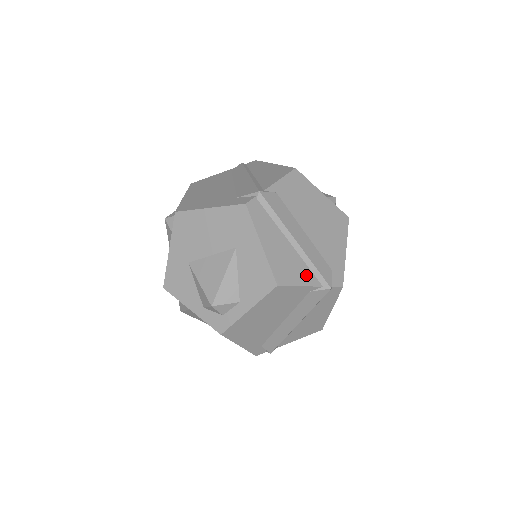
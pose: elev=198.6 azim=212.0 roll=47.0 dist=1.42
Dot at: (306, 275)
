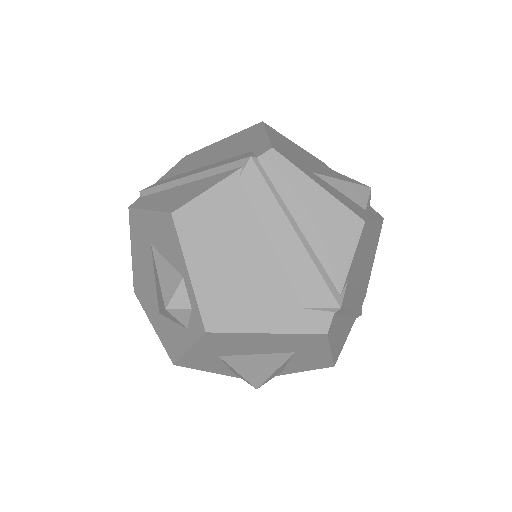
Dot at: (350, 327)
